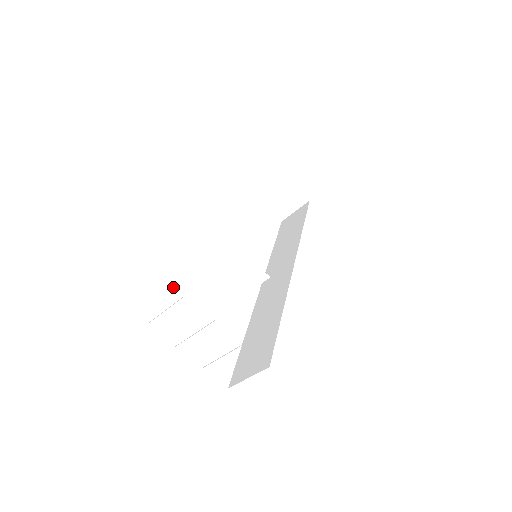
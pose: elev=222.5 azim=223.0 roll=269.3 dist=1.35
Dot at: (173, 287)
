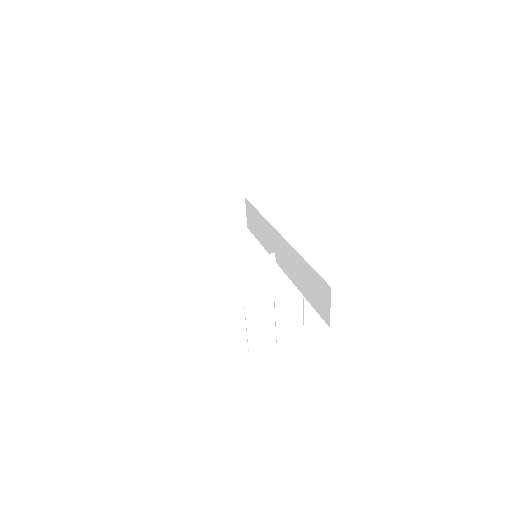
Dot at: (236, 318)
